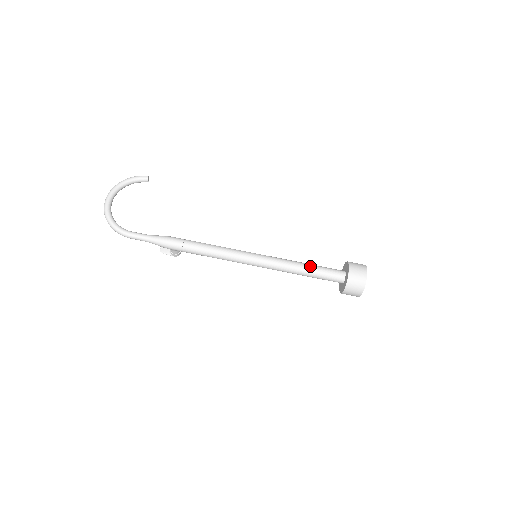
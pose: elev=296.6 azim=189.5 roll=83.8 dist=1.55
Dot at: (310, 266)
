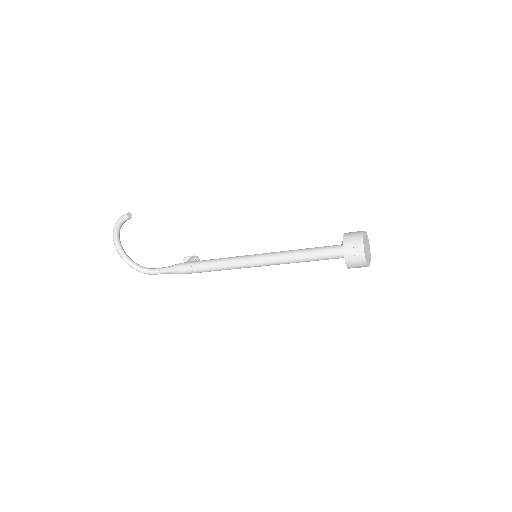
Dot at: (307, 256)
